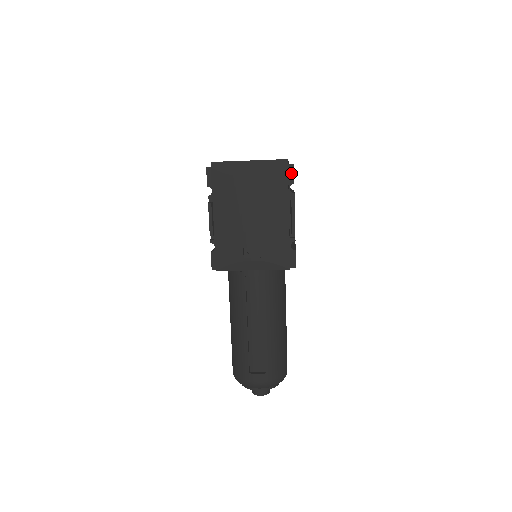
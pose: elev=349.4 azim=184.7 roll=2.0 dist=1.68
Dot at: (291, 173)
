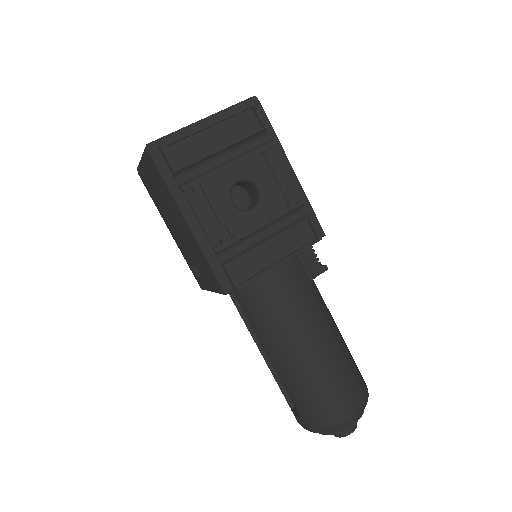
Dot at: (165, 159)
